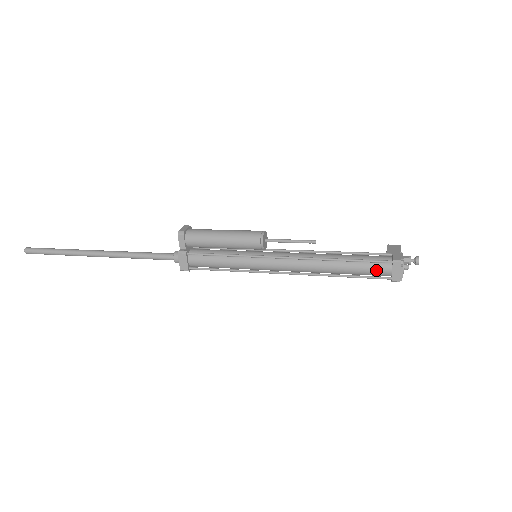
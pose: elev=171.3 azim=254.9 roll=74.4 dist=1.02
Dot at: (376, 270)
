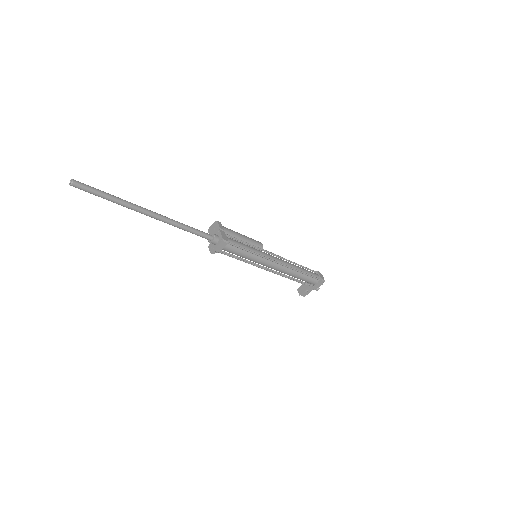
Dot at: (313, 273)
